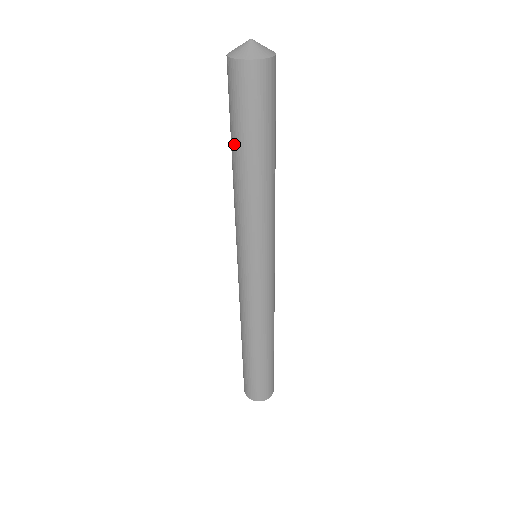
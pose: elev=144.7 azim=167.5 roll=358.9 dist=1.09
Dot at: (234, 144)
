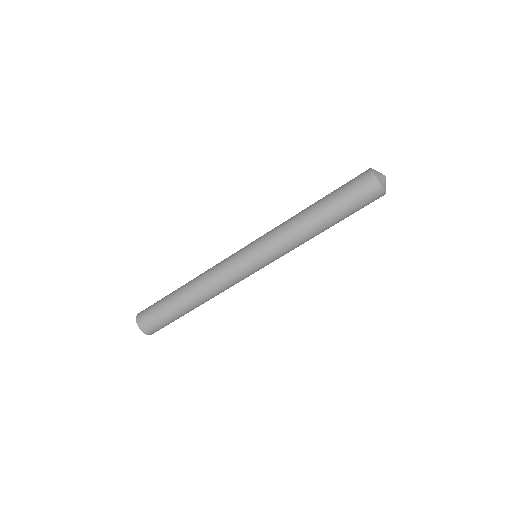
Dot at: (332, 212)
